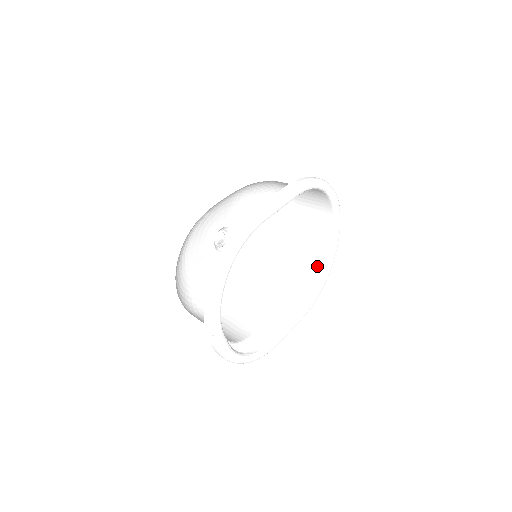
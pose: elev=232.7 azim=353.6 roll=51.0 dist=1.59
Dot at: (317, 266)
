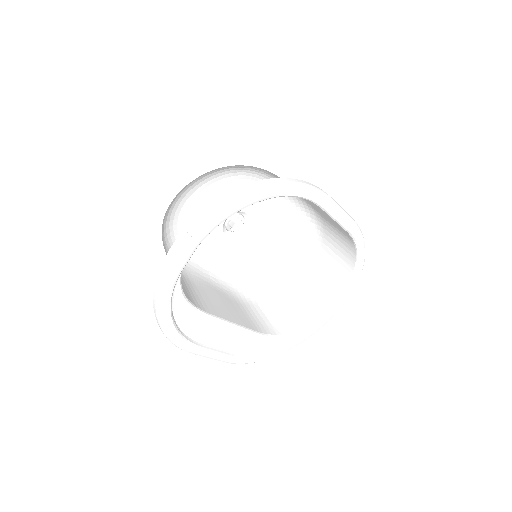
Dot at: (280, 333)
